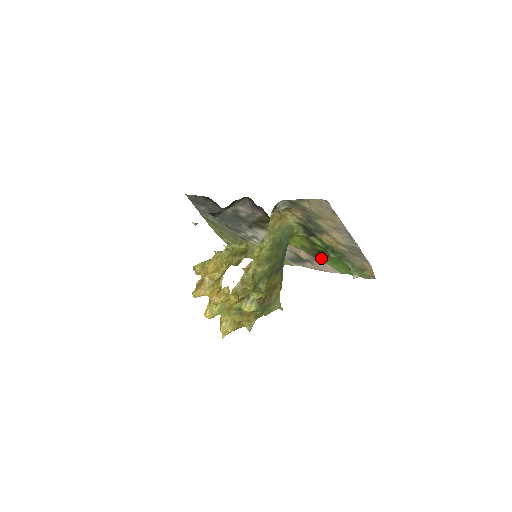
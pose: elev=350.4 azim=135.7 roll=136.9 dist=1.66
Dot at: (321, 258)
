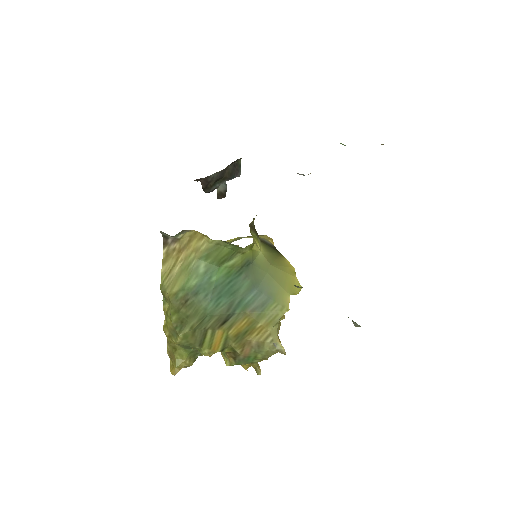
Dot at: occluded
